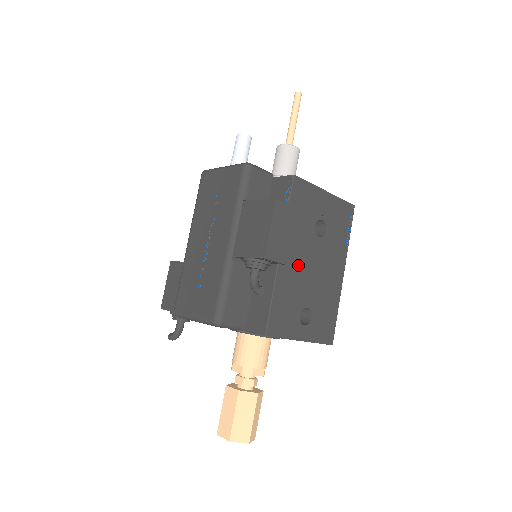
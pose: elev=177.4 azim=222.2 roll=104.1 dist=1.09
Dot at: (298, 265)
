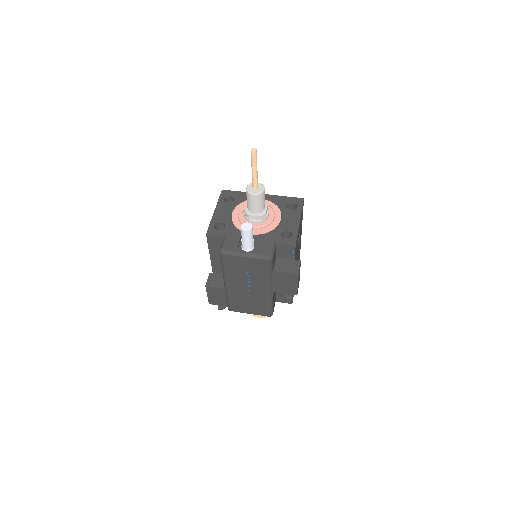
Dot at: occluded
